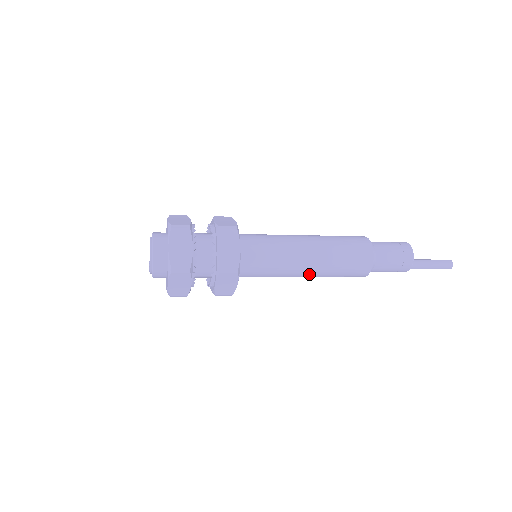
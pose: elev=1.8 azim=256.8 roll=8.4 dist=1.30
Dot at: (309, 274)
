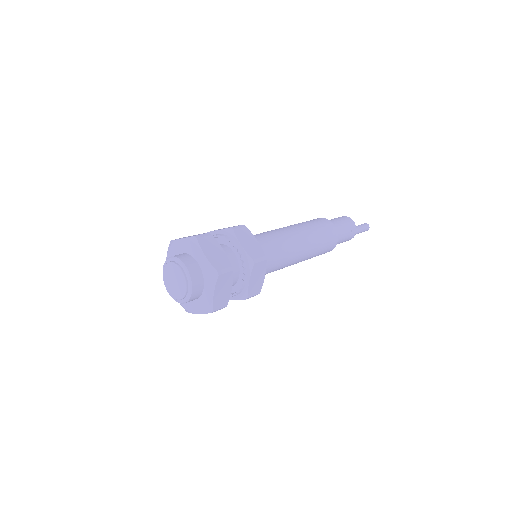
Dot at: occluded
